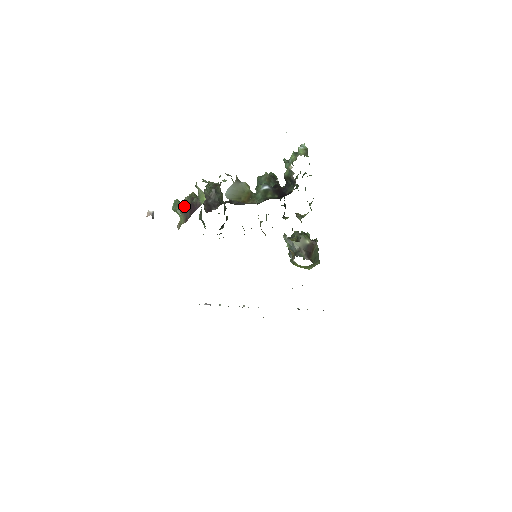
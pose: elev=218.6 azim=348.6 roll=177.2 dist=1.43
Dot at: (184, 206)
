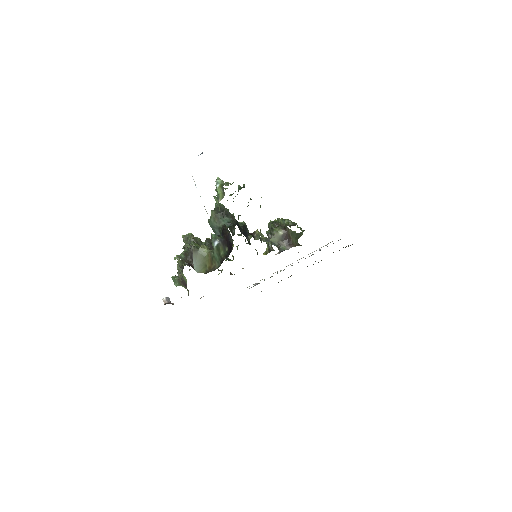
Dot at: (180, 279)
